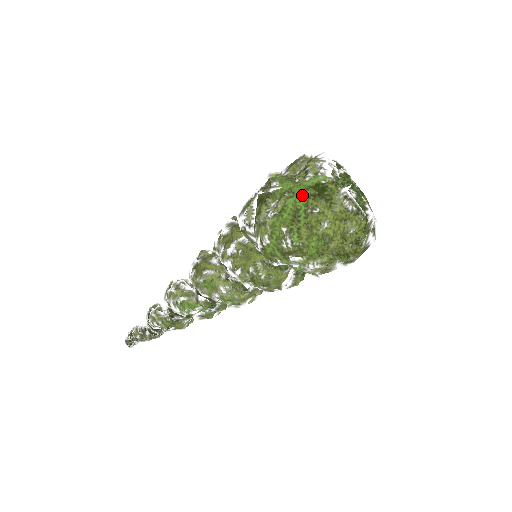
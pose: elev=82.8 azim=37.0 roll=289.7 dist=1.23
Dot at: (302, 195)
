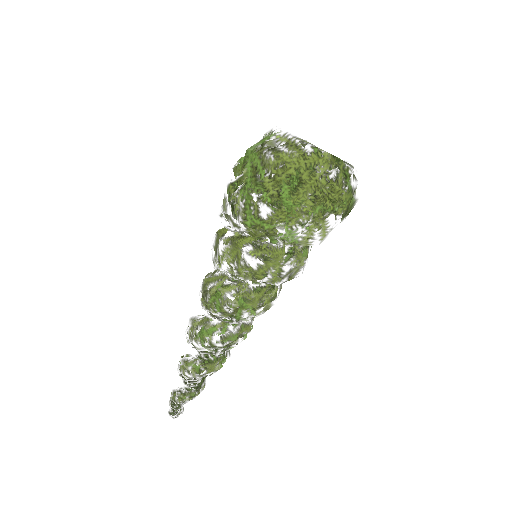
Dot at: (254, 152)
